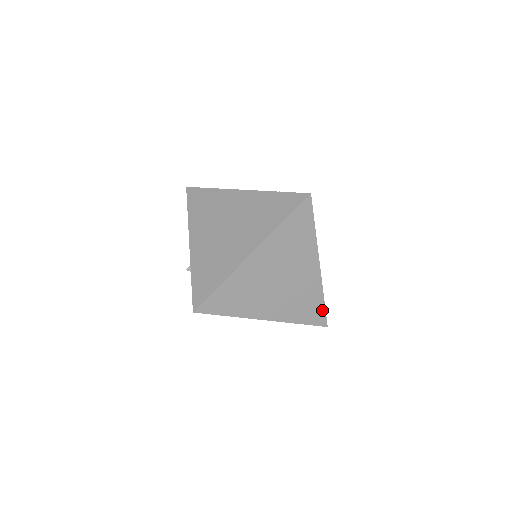
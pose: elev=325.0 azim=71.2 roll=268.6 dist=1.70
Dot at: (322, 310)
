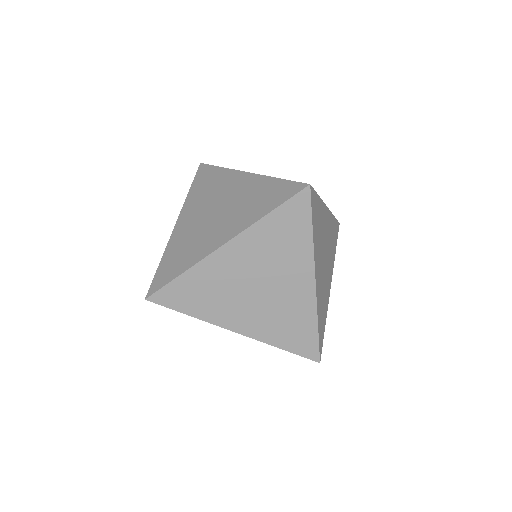
Dot at: (314, 339)
